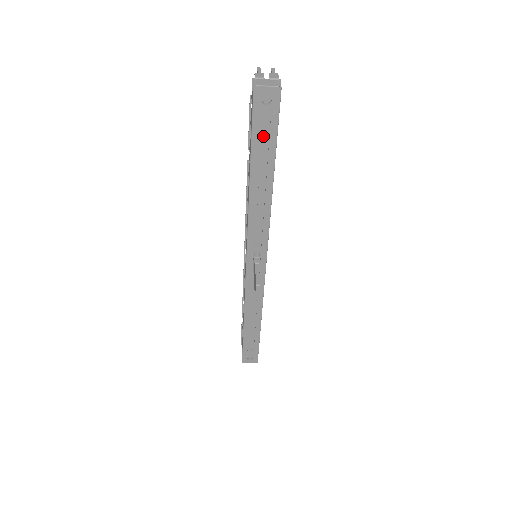
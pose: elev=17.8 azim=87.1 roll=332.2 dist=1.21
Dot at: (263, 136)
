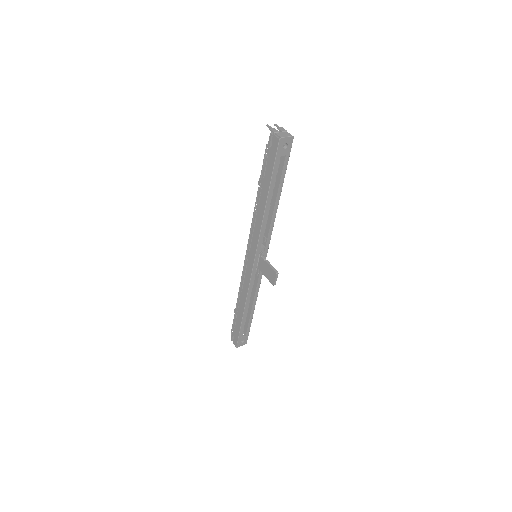
Dot at: occluded
